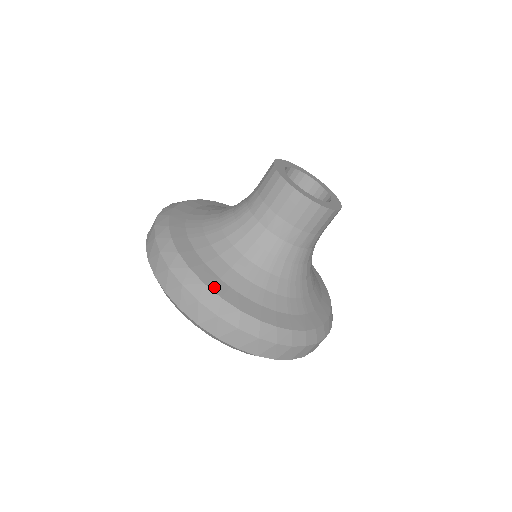
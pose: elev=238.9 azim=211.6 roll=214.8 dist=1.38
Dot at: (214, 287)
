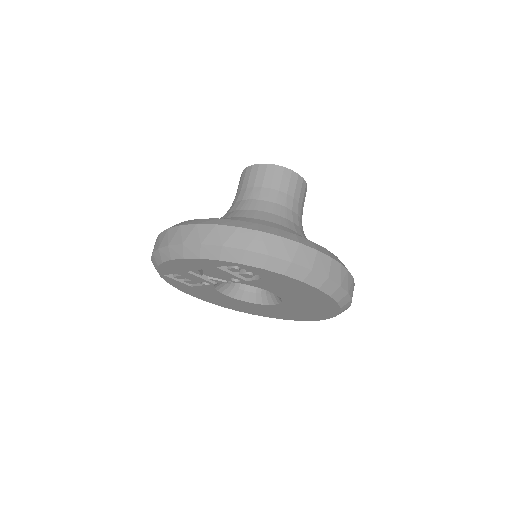
Dot at: occluded
